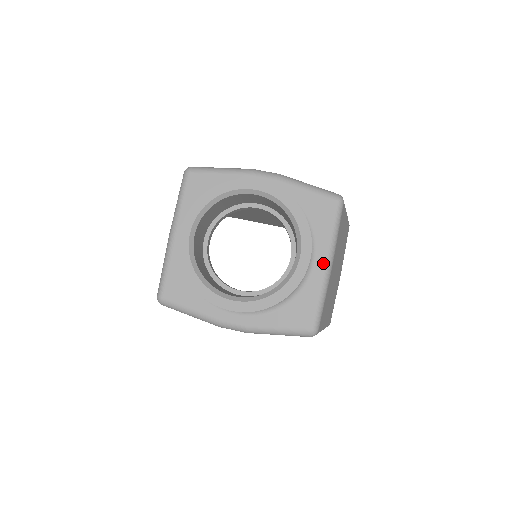
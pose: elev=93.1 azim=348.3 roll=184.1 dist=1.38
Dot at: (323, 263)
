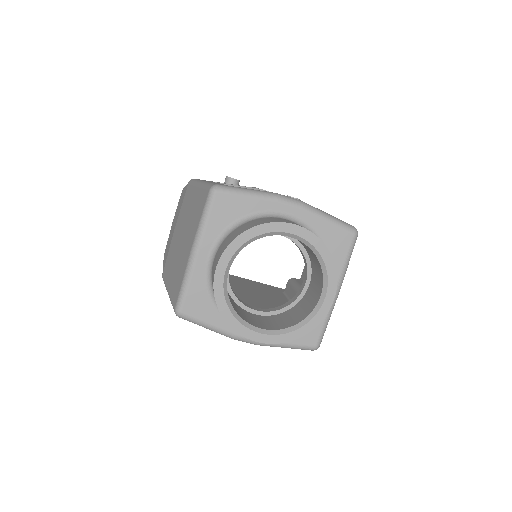
Dot at: occluded
